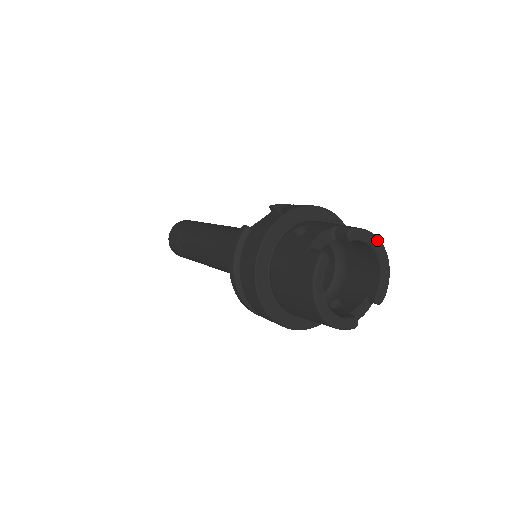
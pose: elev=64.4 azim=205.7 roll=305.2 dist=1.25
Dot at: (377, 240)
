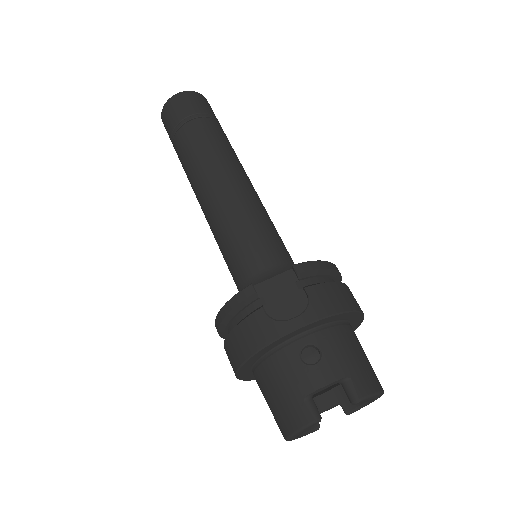
Dot at: (380, 394)
